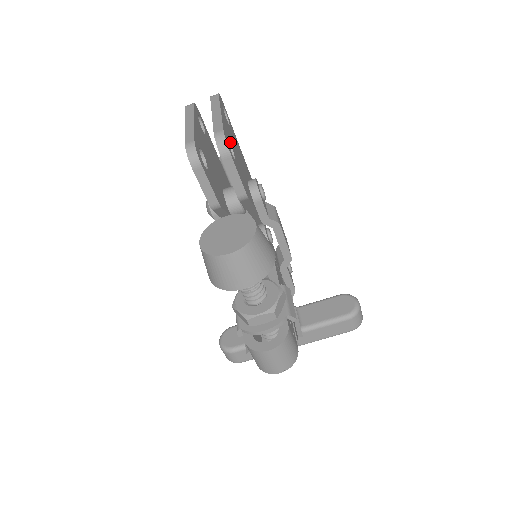
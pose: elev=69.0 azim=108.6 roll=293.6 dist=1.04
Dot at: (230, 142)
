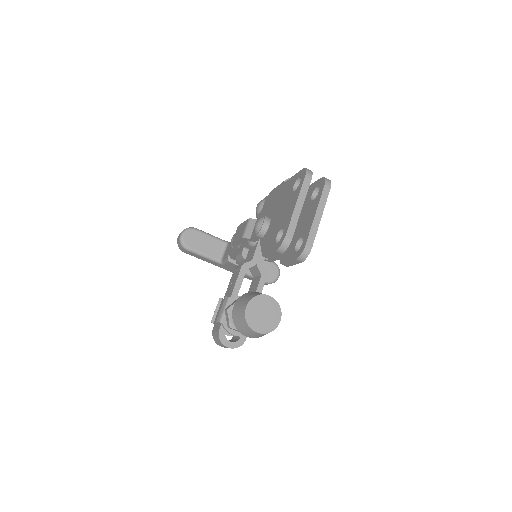
Dot at: occluded
